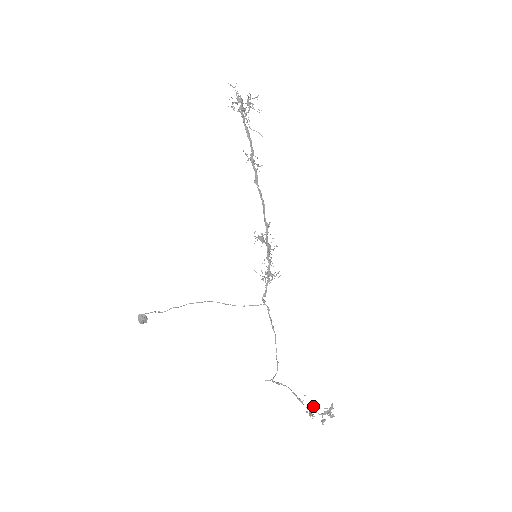
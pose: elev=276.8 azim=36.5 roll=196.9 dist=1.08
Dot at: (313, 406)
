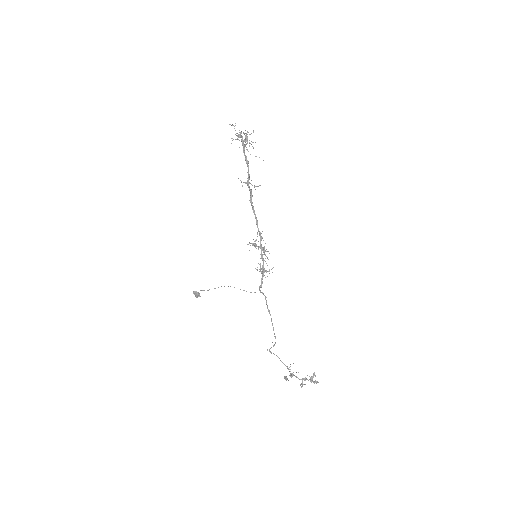
Dot at: (291, 373)
